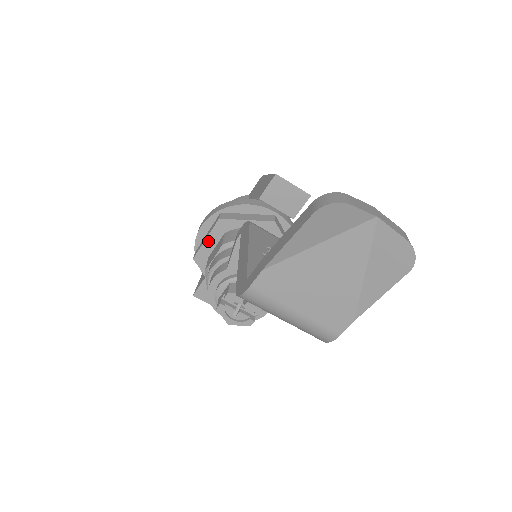
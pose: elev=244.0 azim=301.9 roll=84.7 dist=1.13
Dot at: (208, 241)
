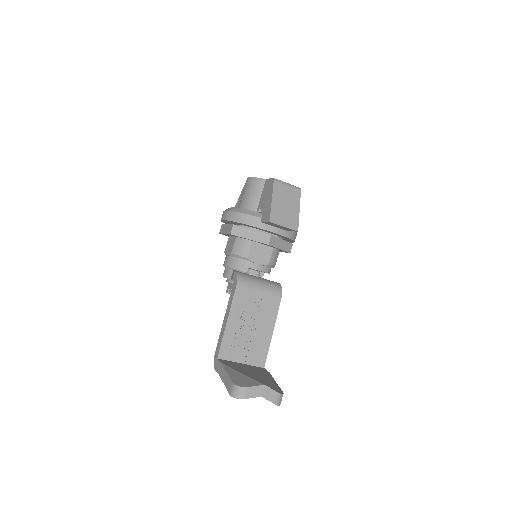
Dot at: (226, 234)
